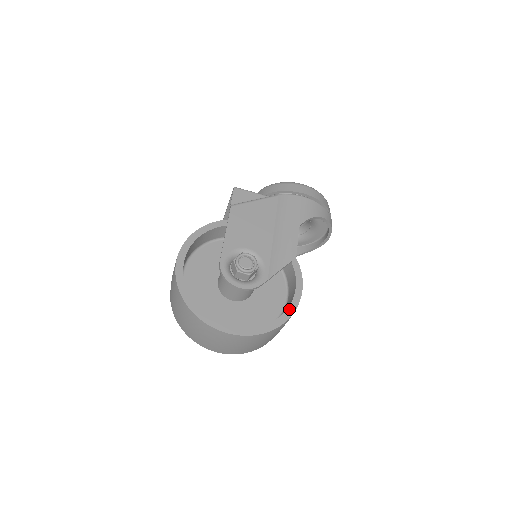
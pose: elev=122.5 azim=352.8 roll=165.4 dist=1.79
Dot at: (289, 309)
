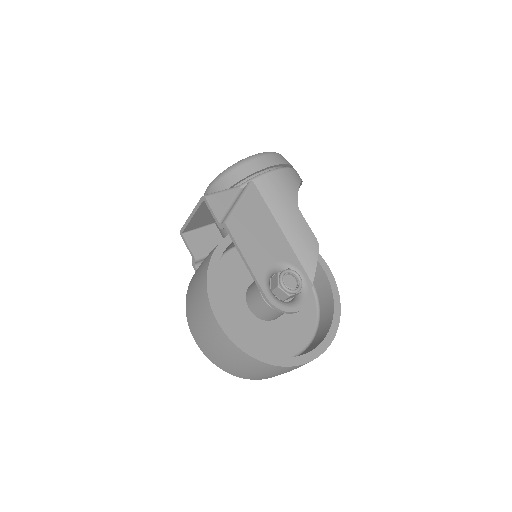
Dot at: (334, 296)
